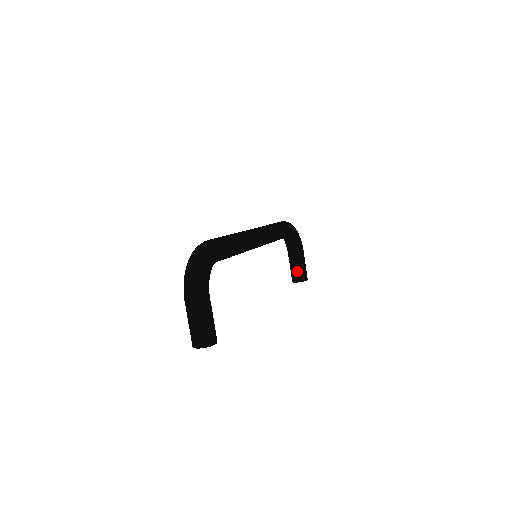
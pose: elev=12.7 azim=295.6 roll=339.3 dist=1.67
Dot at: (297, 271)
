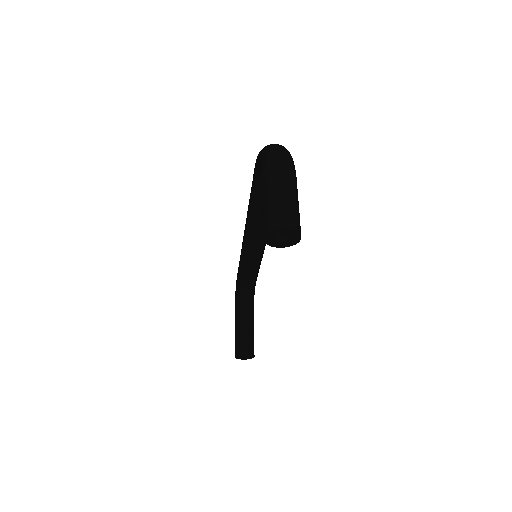
Dot at: (247, 340)
